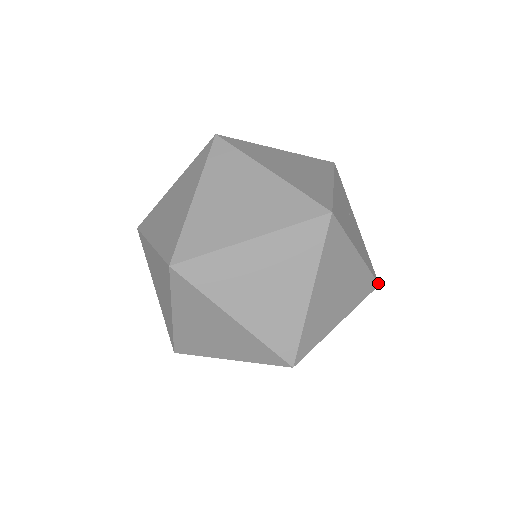
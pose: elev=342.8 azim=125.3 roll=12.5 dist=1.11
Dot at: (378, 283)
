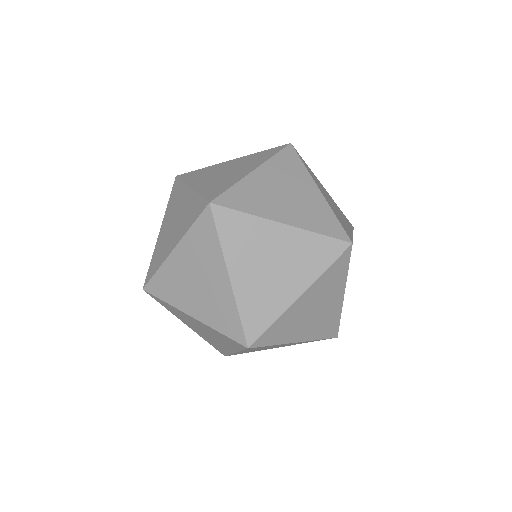
Dot at: occluded
